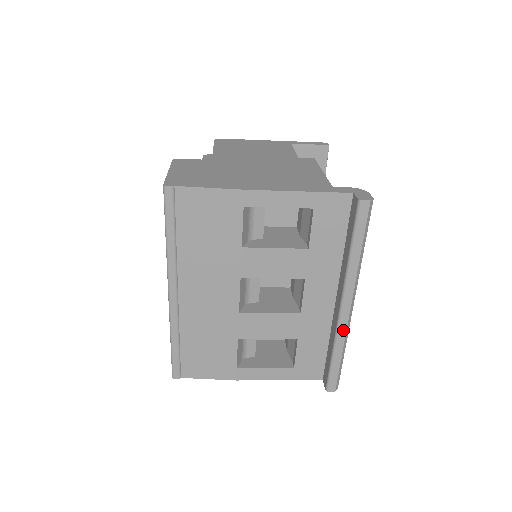
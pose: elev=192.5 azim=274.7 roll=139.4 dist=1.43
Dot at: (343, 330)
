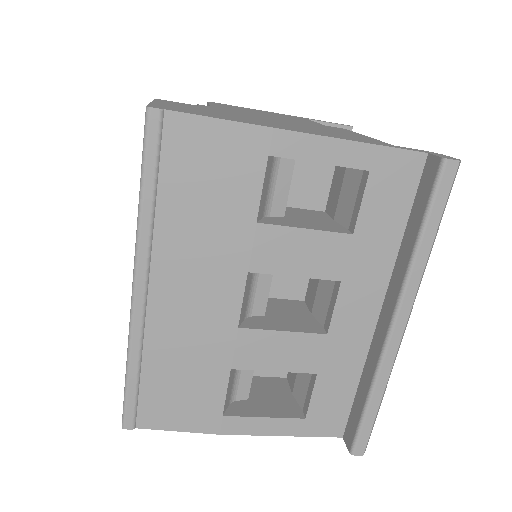
Dot at: (389, 362)
